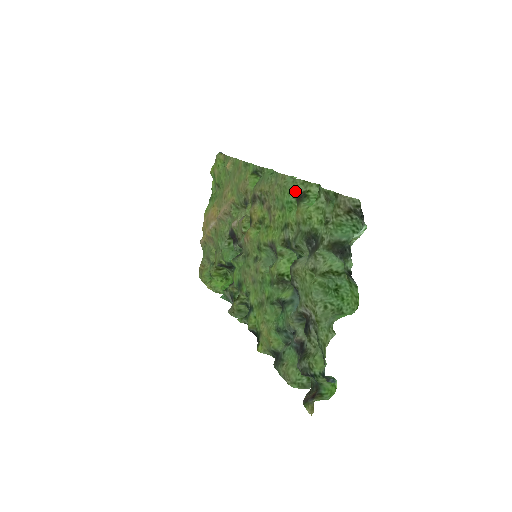
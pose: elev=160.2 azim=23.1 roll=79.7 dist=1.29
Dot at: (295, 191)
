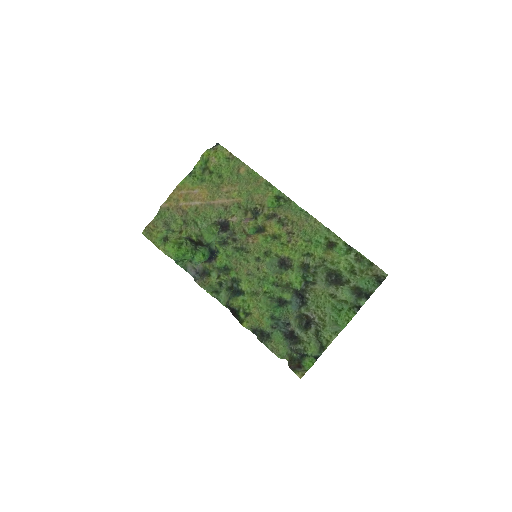
Dot at: (329, 239)
